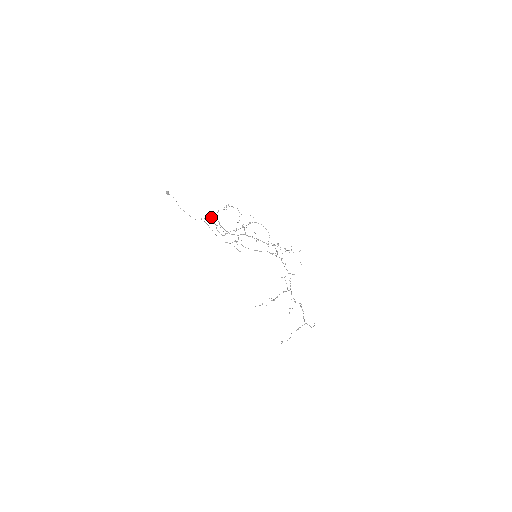
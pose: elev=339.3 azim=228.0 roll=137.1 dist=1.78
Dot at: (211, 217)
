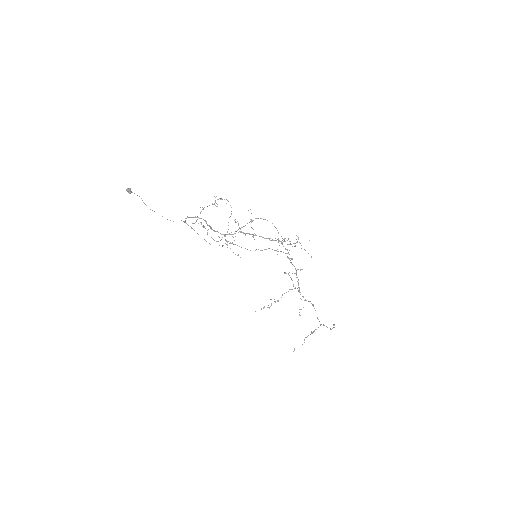
Dot at: (194, 217)
